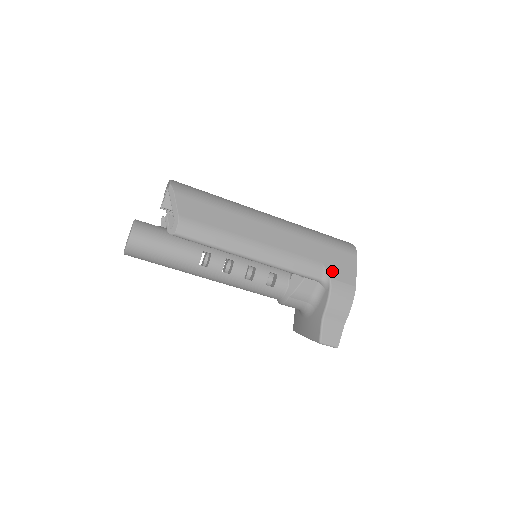
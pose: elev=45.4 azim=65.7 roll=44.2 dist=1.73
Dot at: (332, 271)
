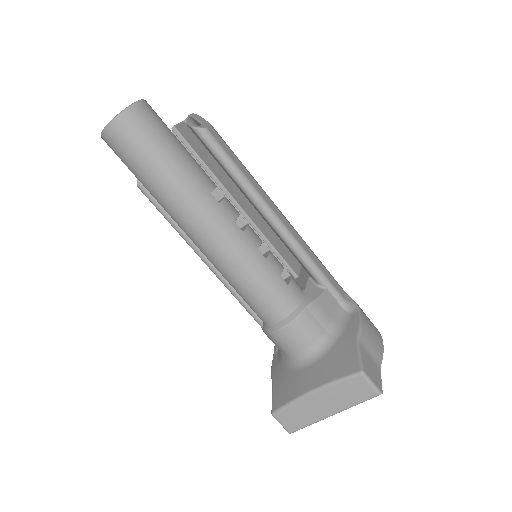
Dot at: occluded
